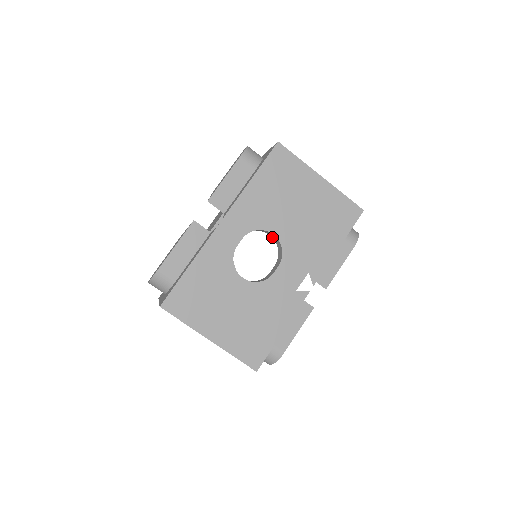
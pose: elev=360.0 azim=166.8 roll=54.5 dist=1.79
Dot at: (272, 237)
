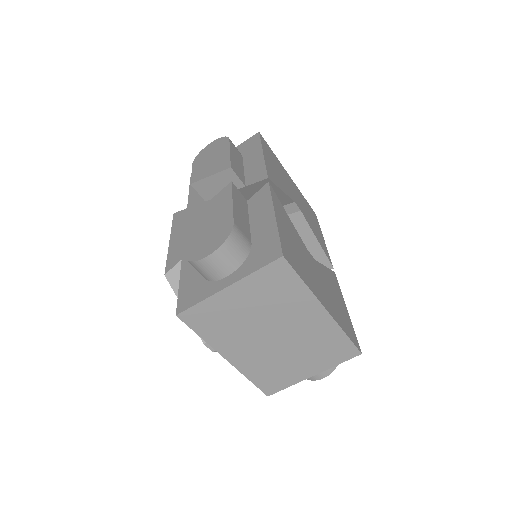
Dot at: occluded
